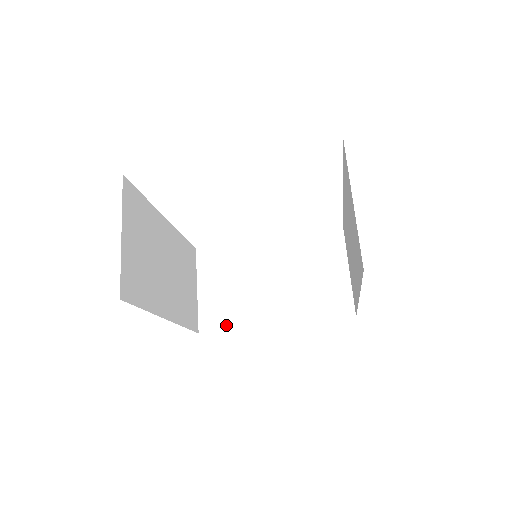
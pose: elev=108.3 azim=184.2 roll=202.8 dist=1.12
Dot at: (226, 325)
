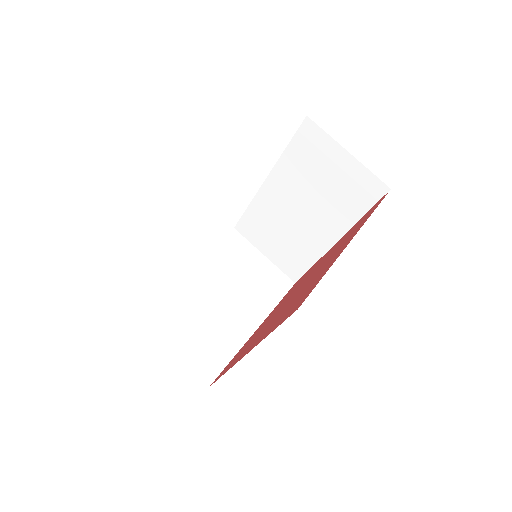
Dot at: (223, 360)
